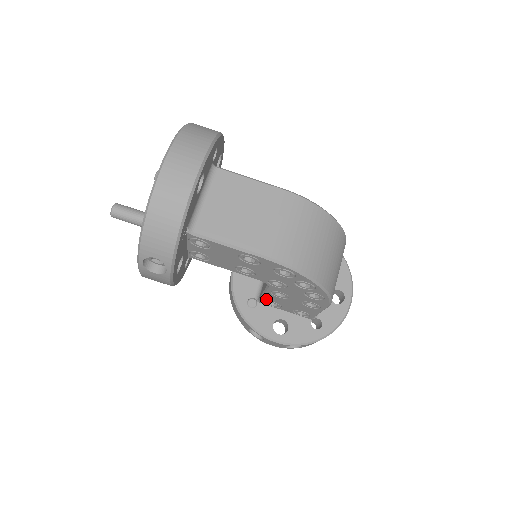
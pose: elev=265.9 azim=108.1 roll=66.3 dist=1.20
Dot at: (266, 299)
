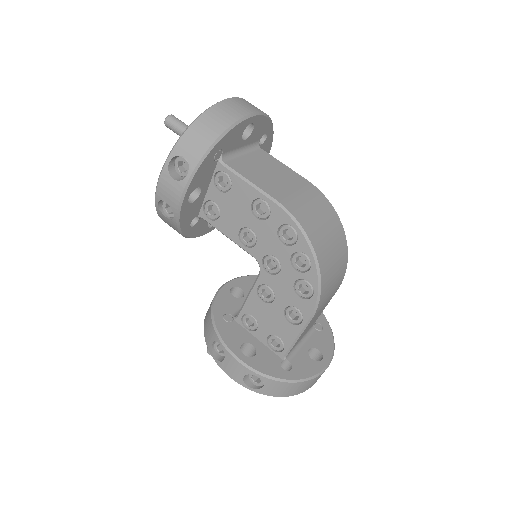
Dot at: (246, 309)
